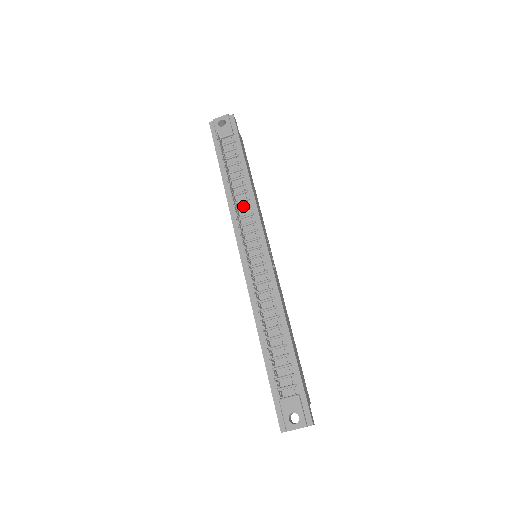
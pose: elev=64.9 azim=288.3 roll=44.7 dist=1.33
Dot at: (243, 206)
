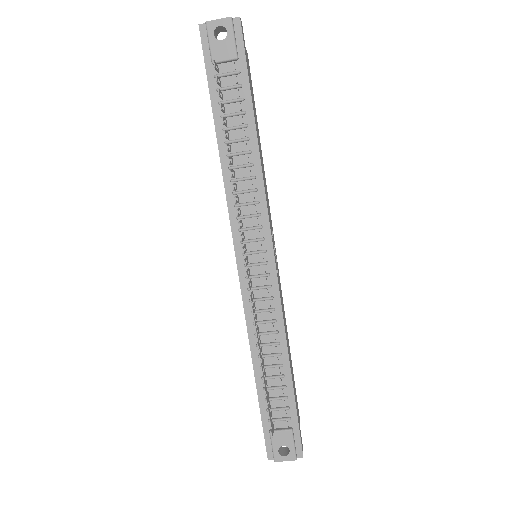
Dot at: (245, 187)
